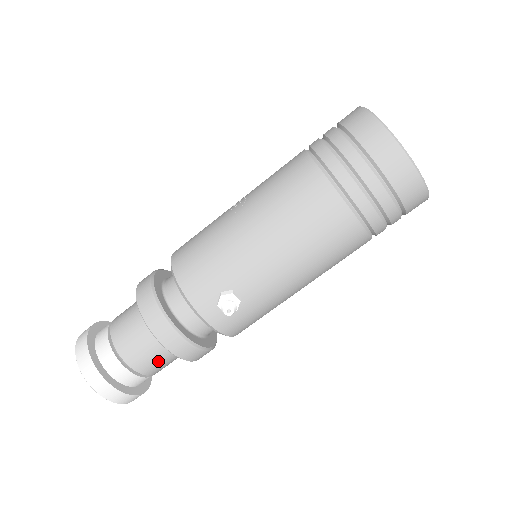
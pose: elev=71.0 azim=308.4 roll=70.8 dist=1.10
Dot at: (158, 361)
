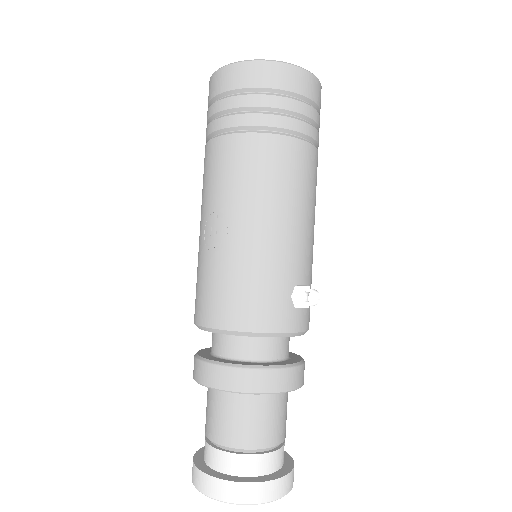
Dot at: (285, 414)
